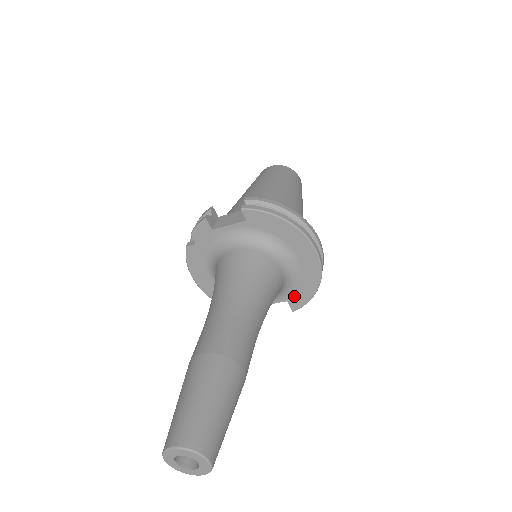
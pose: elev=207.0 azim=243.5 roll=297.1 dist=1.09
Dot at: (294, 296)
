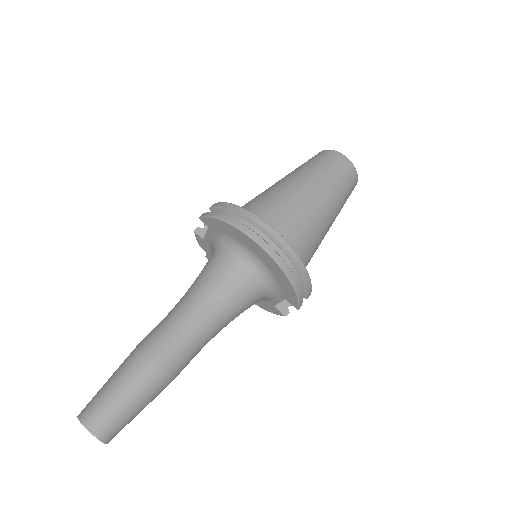
Dot at: (285, 293)
